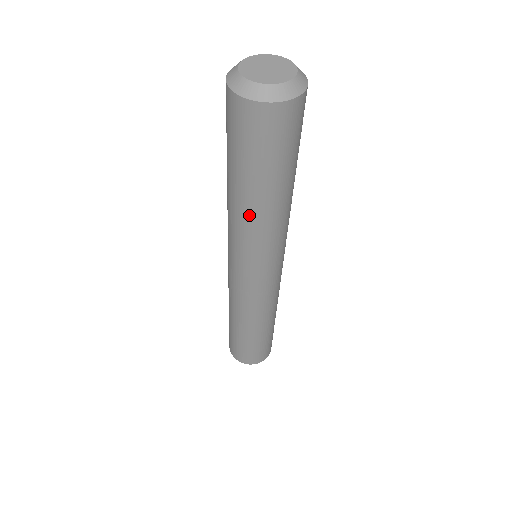
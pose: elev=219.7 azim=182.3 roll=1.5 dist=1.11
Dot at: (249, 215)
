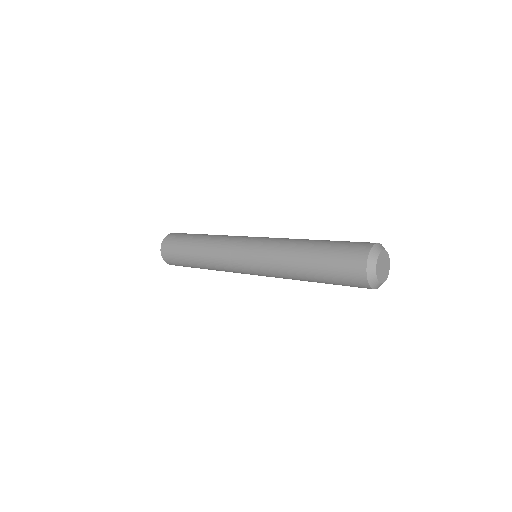
Dot at: occluded
